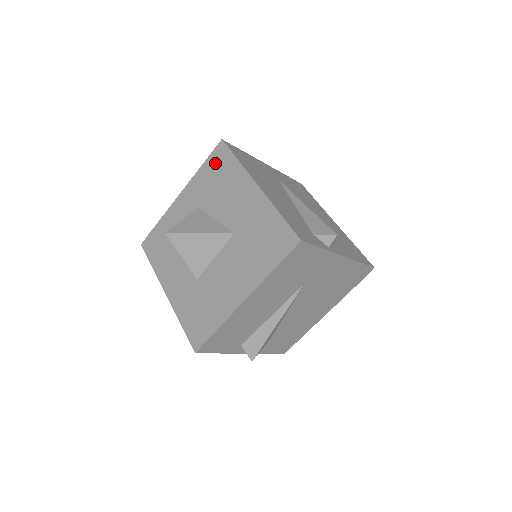
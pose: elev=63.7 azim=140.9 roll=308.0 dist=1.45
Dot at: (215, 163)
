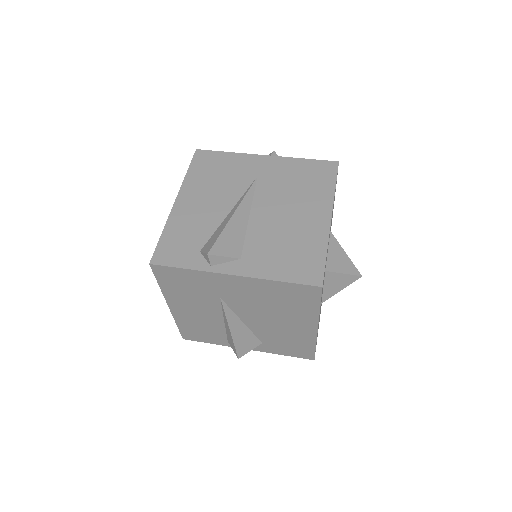
Dot at: occluded
